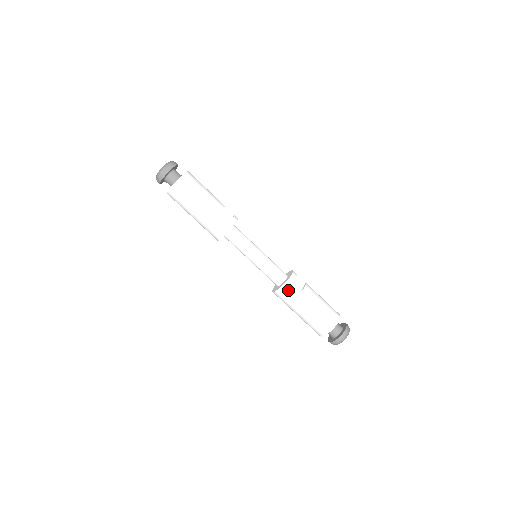
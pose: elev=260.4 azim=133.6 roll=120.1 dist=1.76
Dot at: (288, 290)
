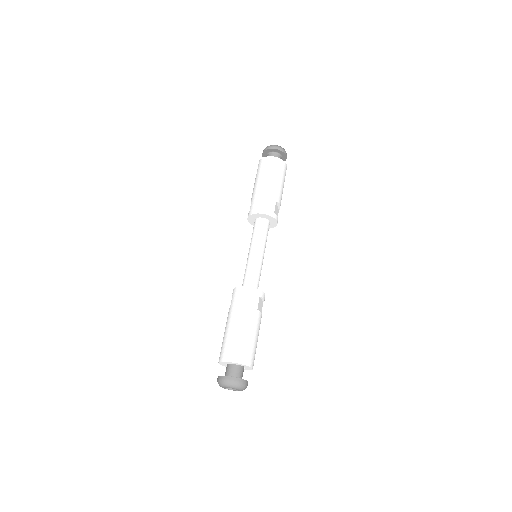
Dot at: (252, 295)
